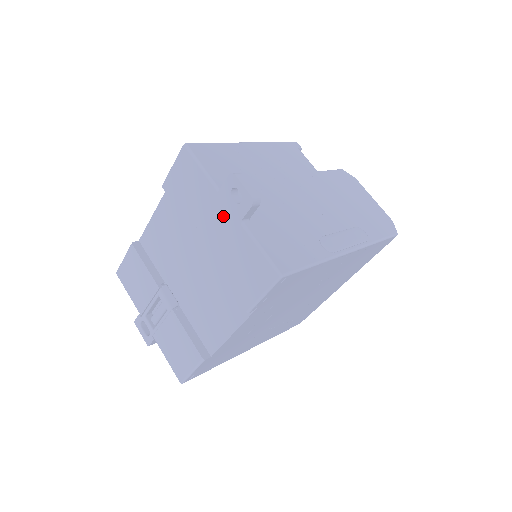
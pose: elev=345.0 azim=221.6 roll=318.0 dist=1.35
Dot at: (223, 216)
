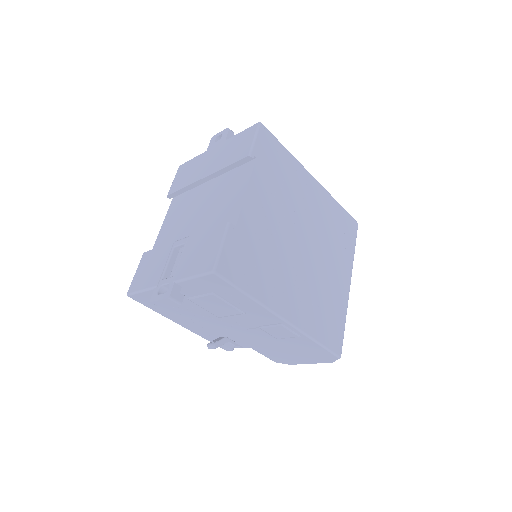
Dot at: (214, 152)
